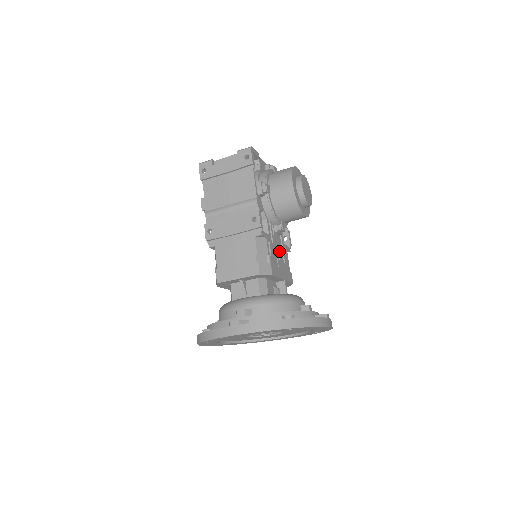
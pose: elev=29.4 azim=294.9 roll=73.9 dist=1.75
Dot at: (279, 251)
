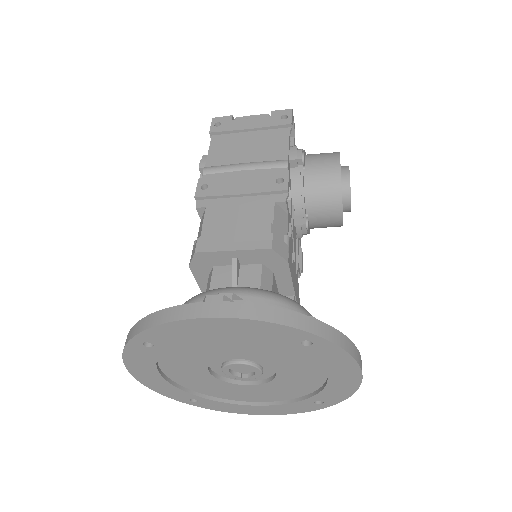
Dot at: (295, 253)
